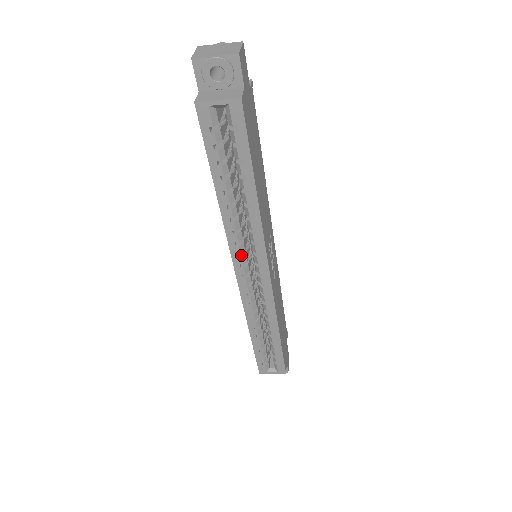
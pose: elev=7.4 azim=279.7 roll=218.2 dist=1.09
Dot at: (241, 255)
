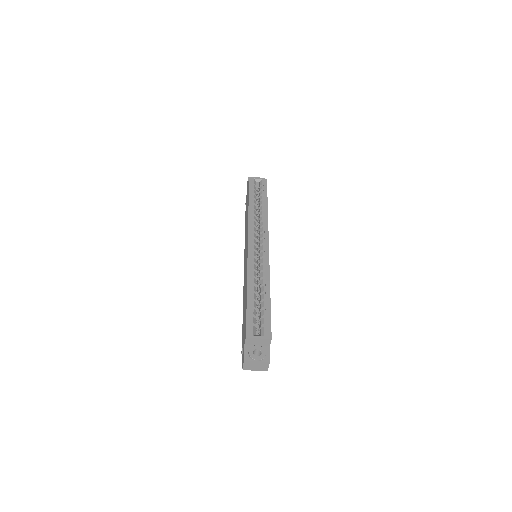
Dot at: (253, 233)
